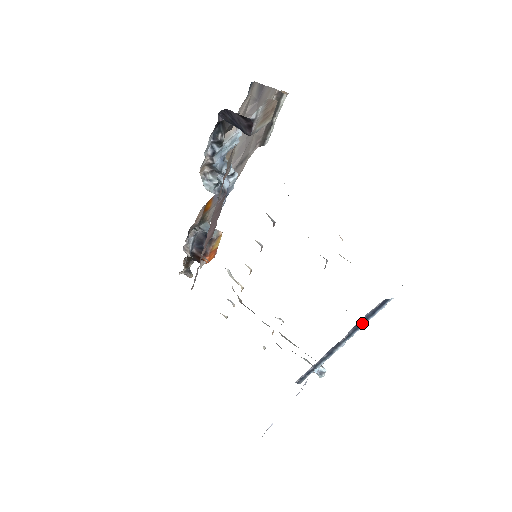
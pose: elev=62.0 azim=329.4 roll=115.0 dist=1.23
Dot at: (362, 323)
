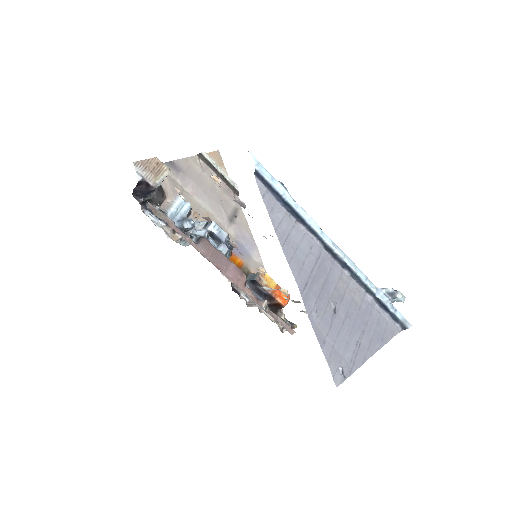
Dot at: (292, 211)
